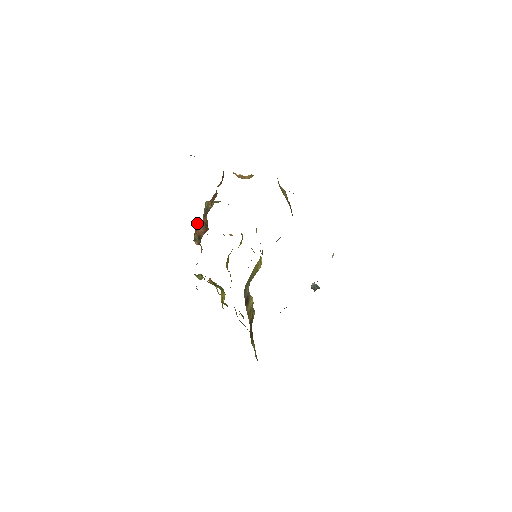
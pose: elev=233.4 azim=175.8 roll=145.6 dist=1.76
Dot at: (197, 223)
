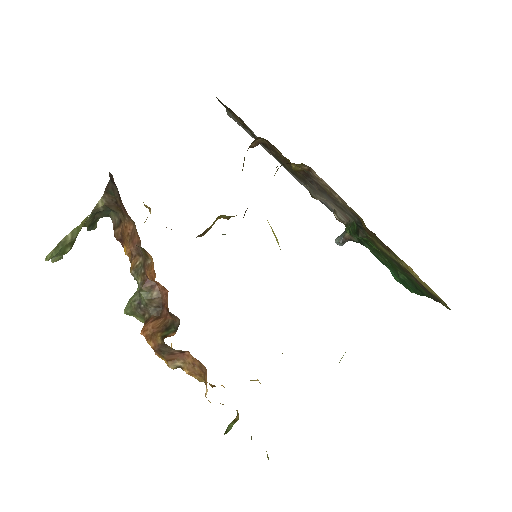
Dot at: (142, 329)
